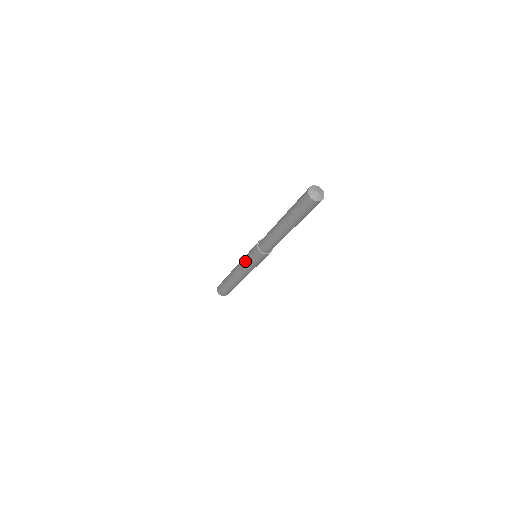
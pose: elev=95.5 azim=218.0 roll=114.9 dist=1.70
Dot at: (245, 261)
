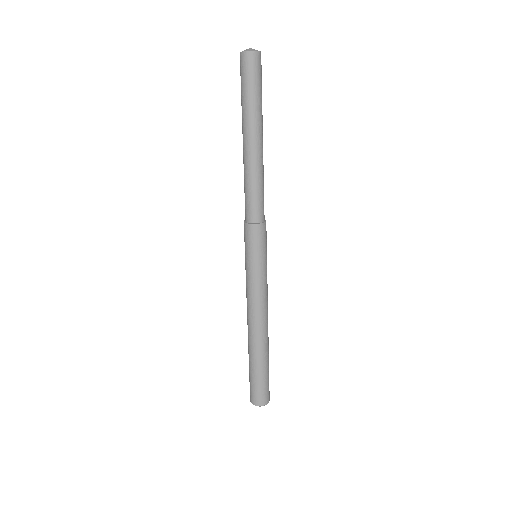
Dot at: (252, 274)
